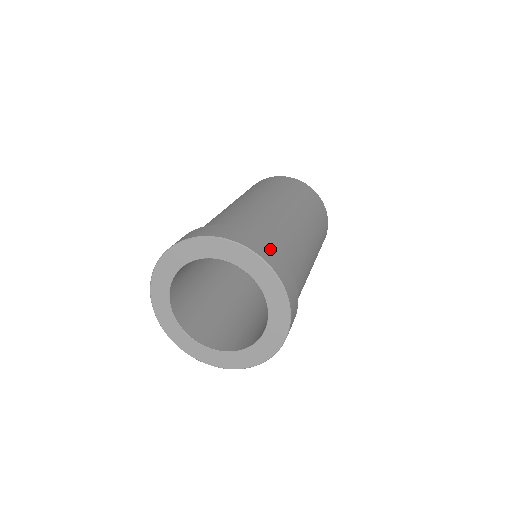
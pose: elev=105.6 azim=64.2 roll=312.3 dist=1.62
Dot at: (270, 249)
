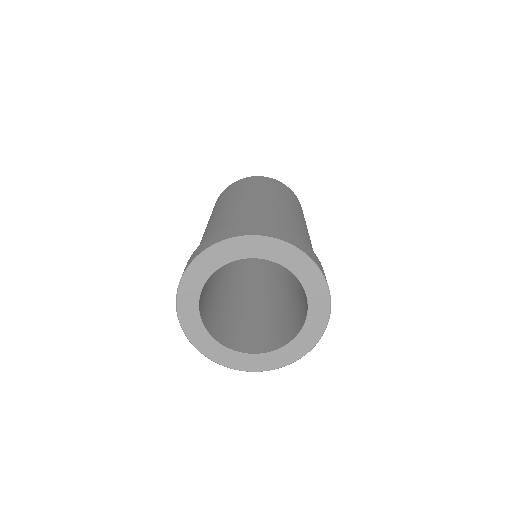
Dot at: (304, 244)
